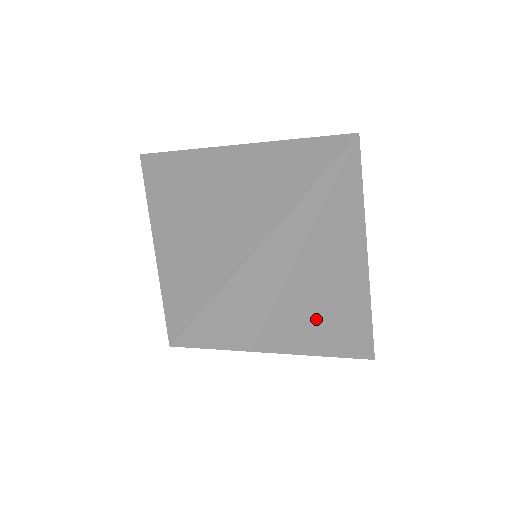
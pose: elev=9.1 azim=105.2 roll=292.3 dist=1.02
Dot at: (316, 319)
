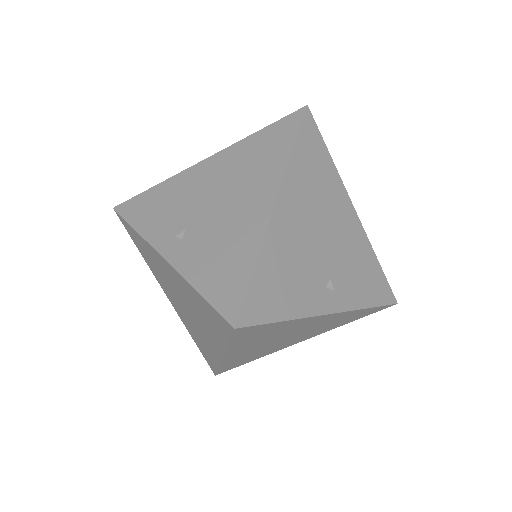
Dot at: (309, 334)
